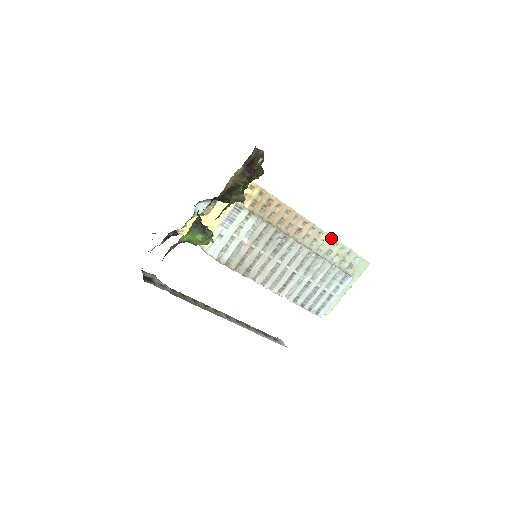
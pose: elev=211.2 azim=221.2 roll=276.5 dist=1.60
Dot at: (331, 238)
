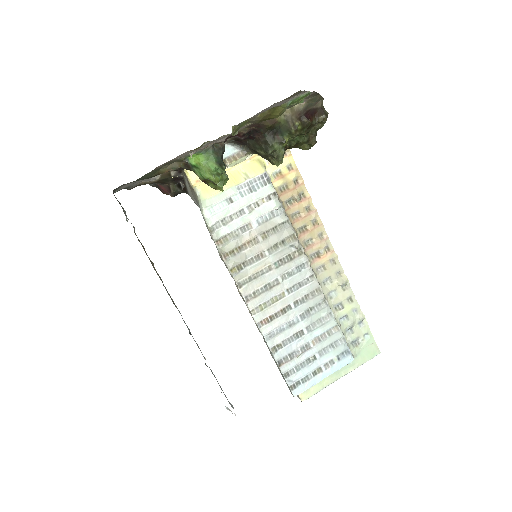
Dot at: (348, 288)
